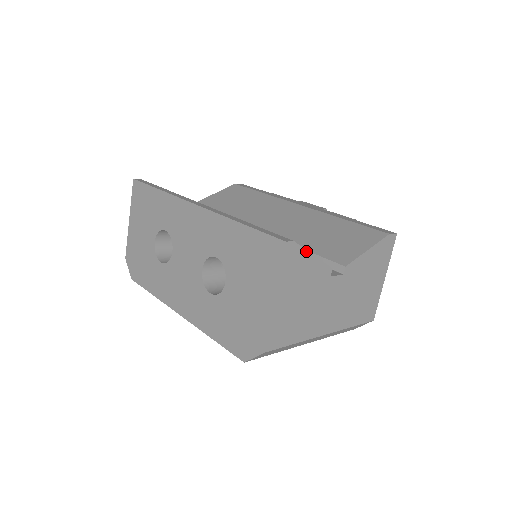
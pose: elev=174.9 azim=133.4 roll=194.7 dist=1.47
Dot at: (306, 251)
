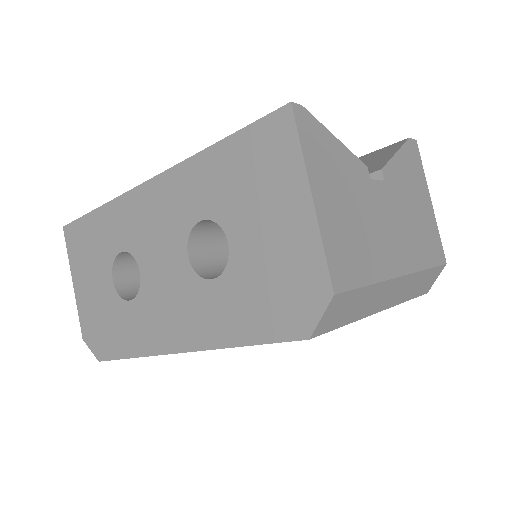
Dot at: (324, 128)
